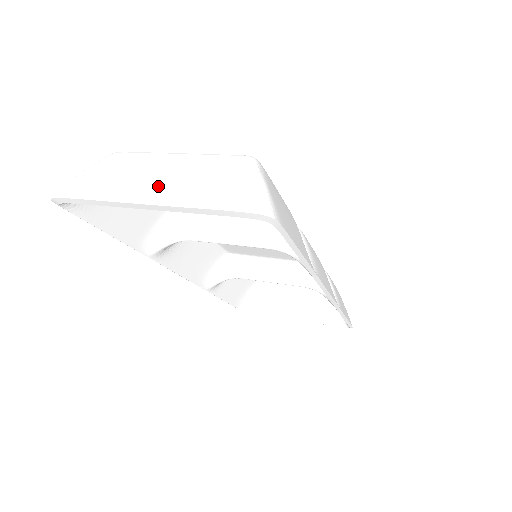
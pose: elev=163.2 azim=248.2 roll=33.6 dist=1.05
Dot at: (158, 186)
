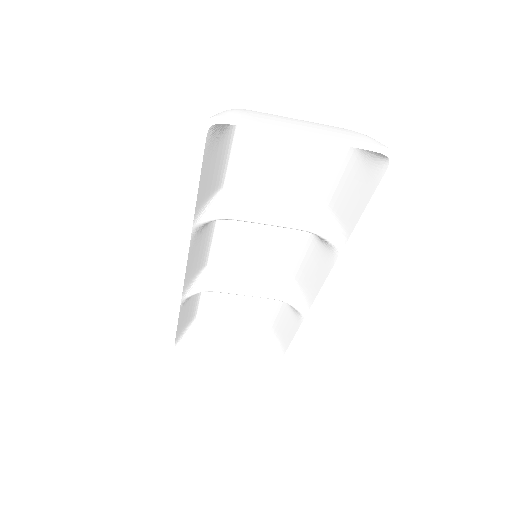
Dot at: (307, 126)
